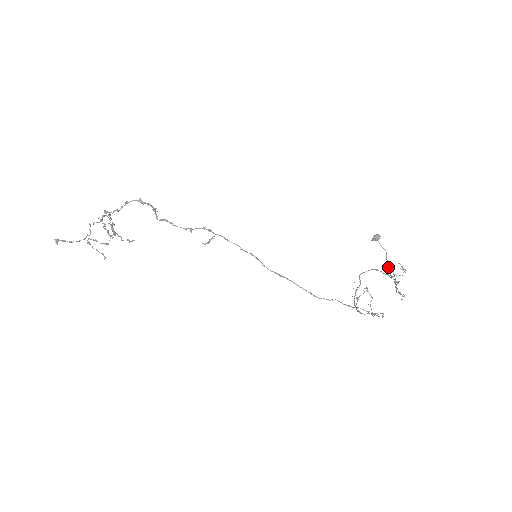
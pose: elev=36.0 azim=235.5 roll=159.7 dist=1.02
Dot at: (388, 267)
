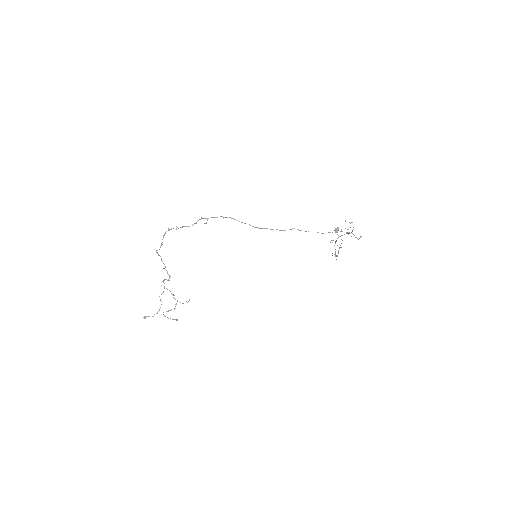
Dot at: occluded
